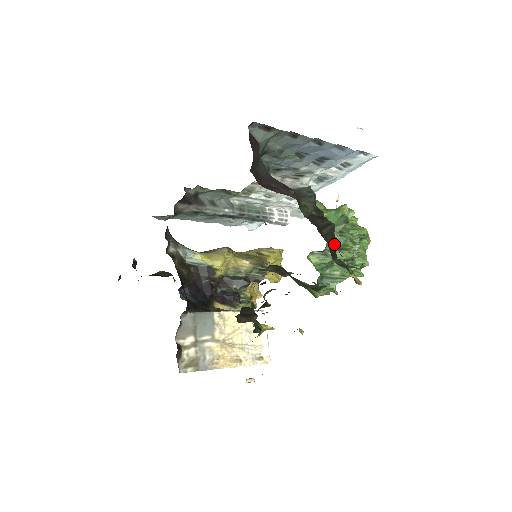
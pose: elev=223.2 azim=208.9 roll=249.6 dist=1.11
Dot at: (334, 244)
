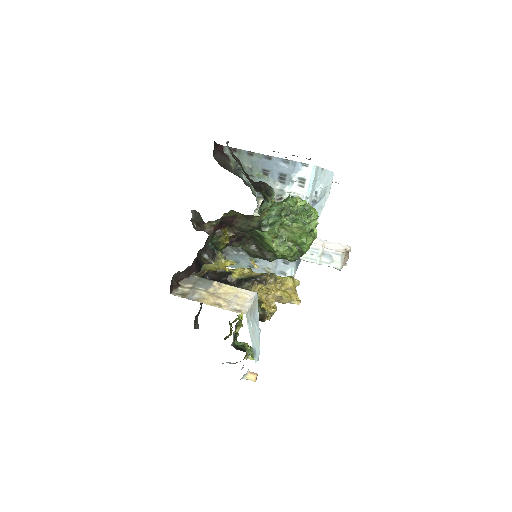
Dot at: (261, 187)
